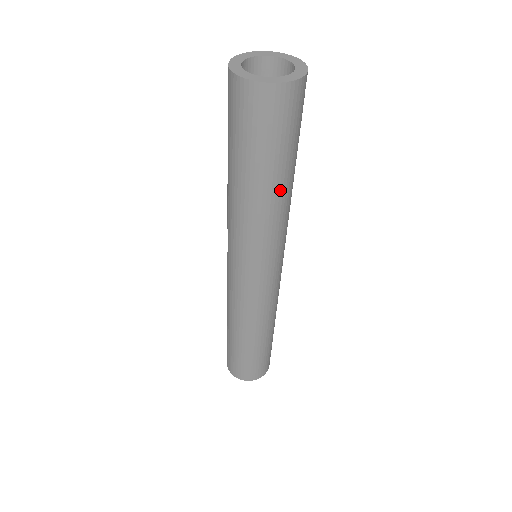
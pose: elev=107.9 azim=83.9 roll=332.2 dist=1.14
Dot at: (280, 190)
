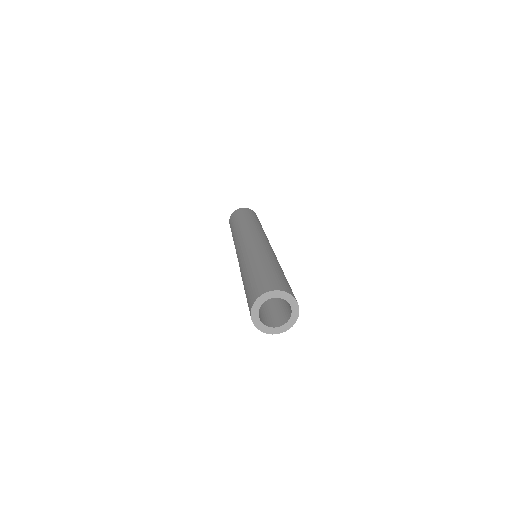
Dot at: occluded
